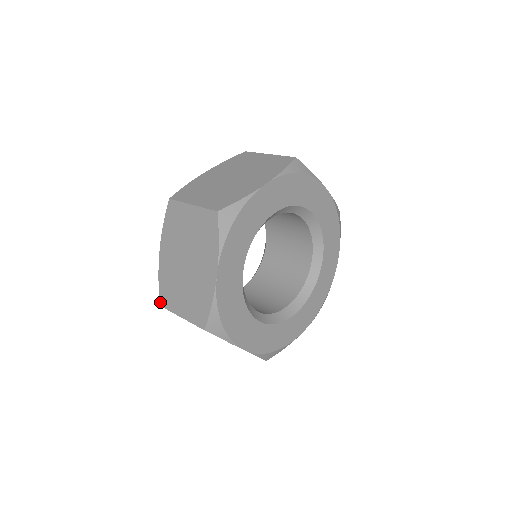
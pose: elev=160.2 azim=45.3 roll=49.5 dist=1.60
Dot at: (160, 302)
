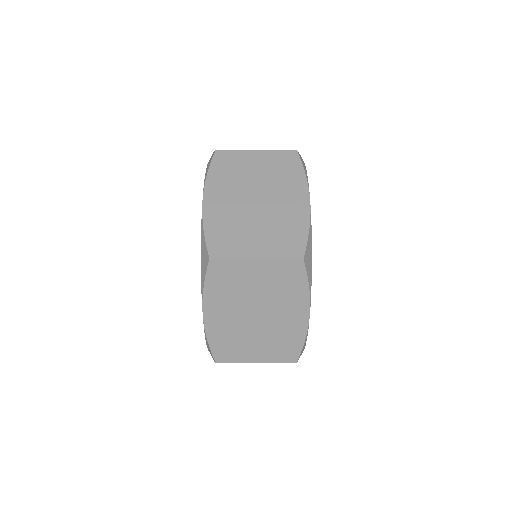
Dot at: (210, 254)
